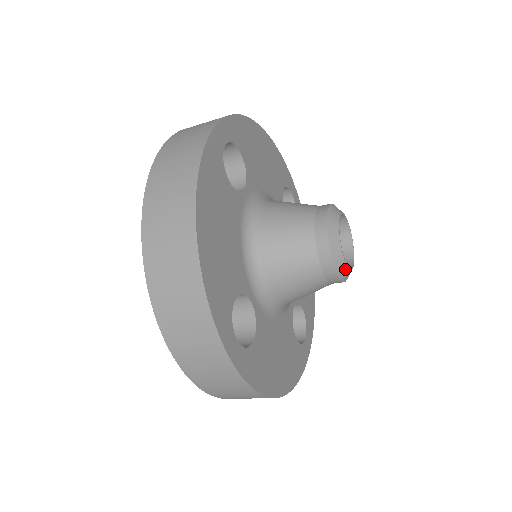
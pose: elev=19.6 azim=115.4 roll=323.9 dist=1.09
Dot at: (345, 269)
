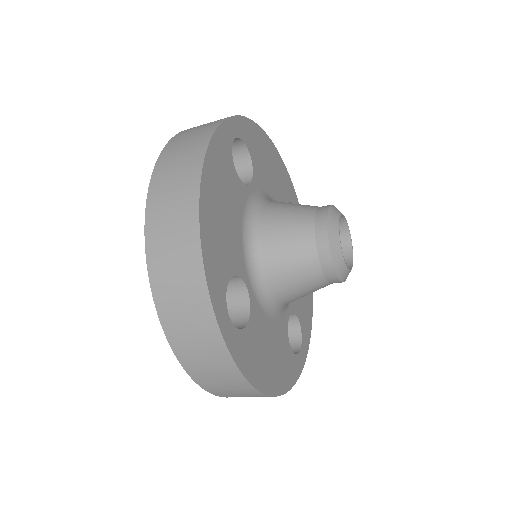
Dot at: (343, 266)
